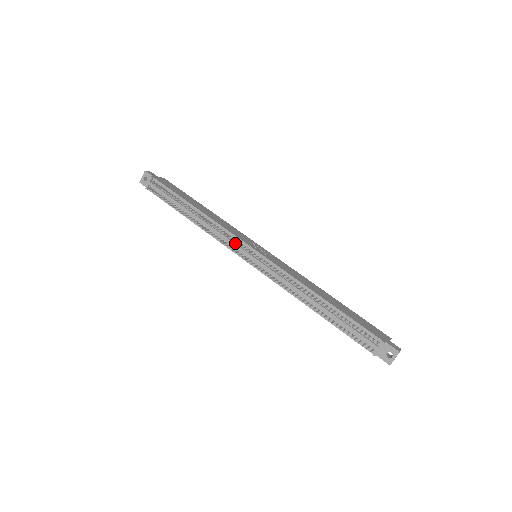
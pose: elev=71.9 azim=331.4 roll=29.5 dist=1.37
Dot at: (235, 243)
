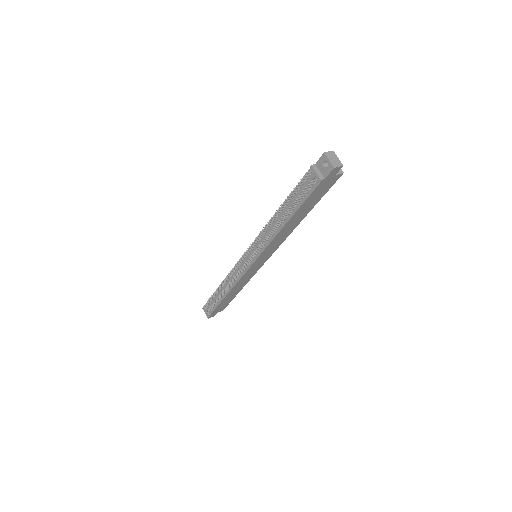
Dot at: (239, 267)
